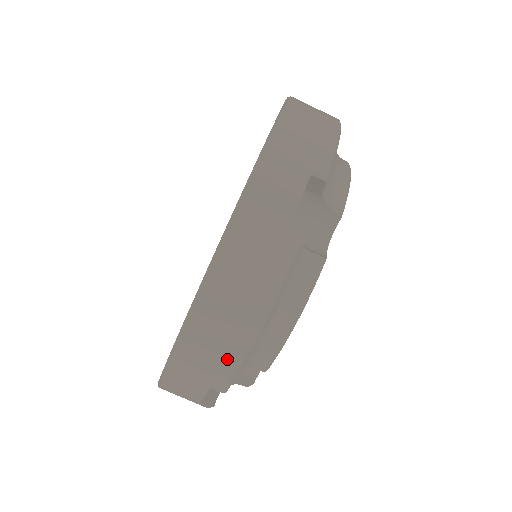
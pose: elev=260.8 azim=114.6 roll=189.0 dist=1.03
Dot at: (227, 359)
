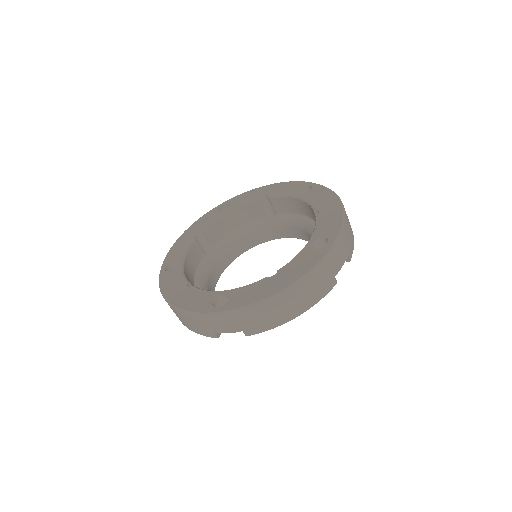
Dot at: occluded
